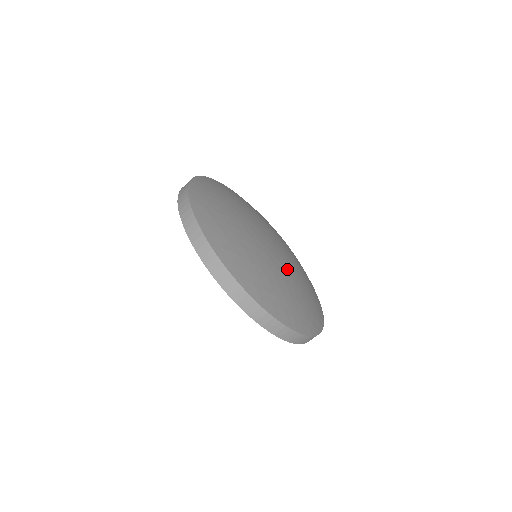
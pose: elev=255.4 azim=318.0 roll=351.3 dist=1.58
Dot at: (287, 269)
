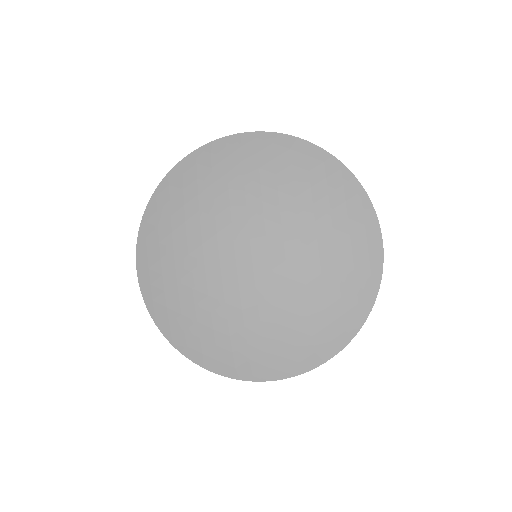
Dot at: (288, 280)
